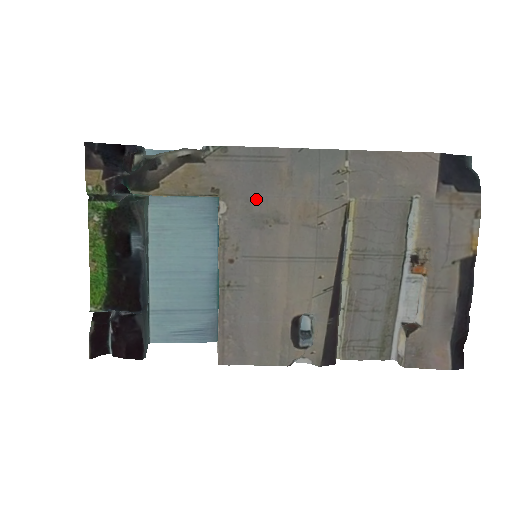
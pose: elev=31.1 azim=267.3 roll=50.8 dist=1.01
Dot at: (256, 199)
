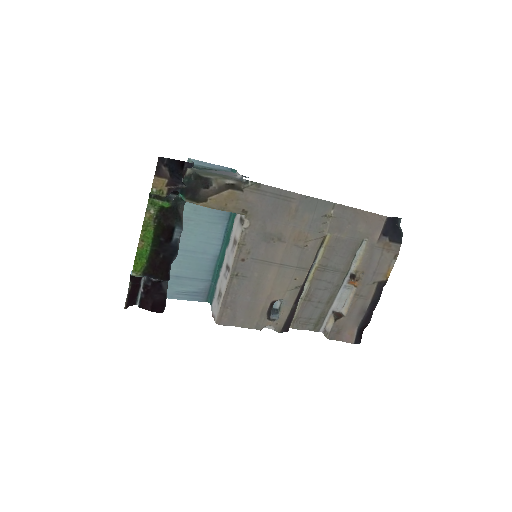
Dot at: (270, 223)
